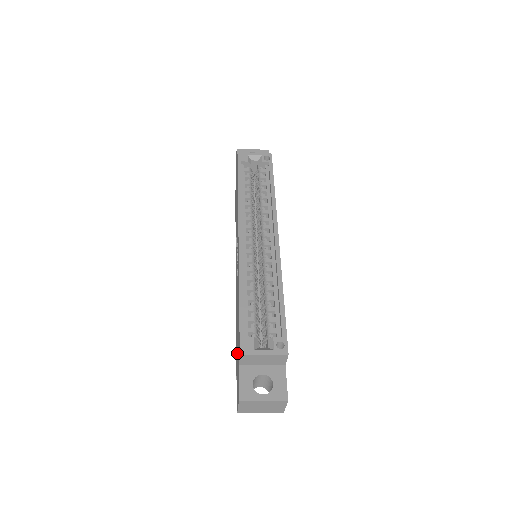
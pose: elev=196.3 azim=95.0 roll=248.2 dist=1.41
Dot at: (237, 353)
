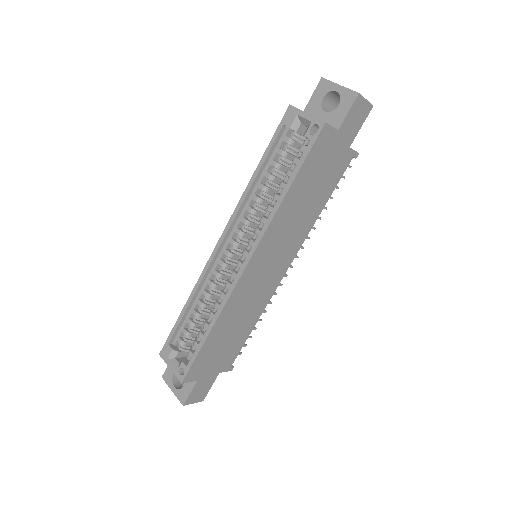
Dot at: occluded
